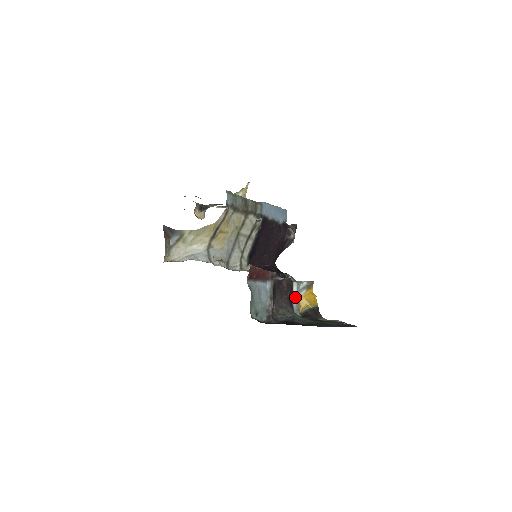
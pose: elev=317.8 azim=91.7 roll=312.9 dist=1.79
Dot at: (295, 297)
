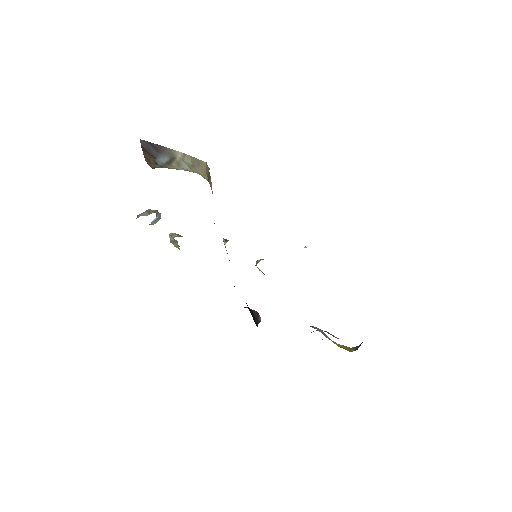
Dot at: occluded
